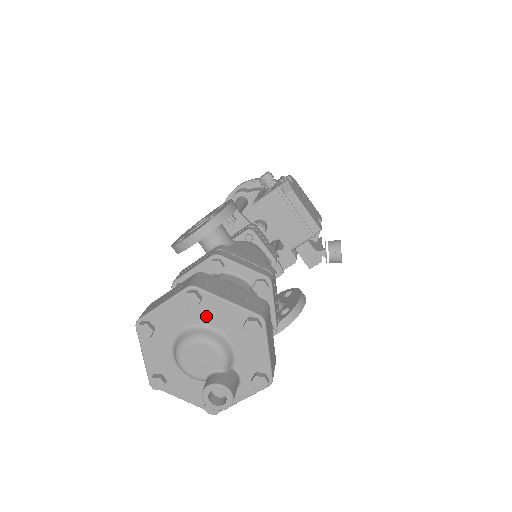
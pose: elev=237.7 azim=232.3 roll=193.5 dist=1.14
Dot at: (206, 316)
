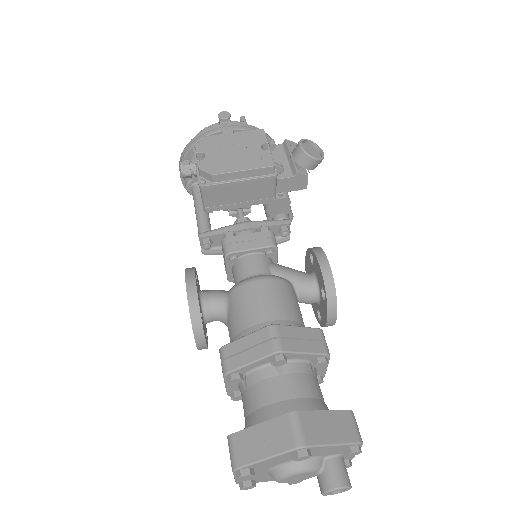
Dot at: (267, 466)
